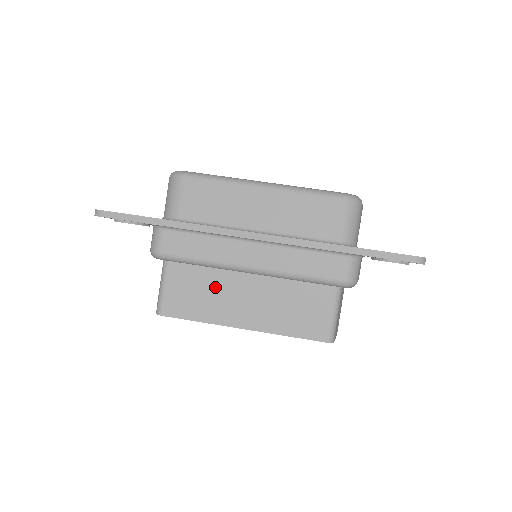
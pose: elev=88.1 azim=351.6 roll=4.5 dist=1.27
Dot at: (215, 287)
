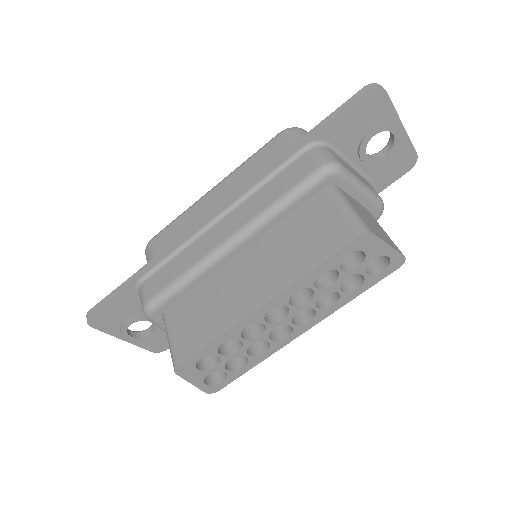
Dot at: (215, 294)
